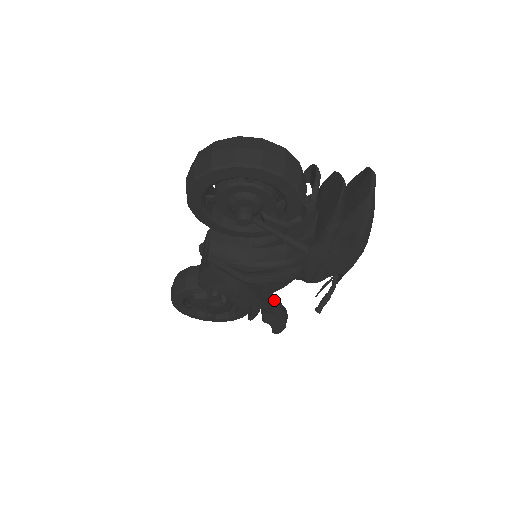
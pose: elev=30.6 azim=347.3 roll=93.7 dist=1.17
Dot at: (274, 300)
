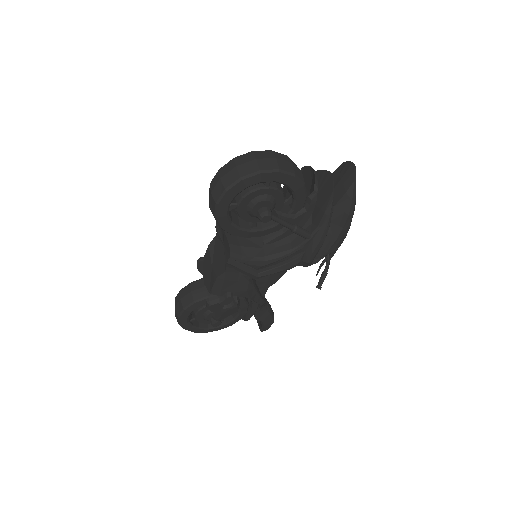
Dot at: occluded
